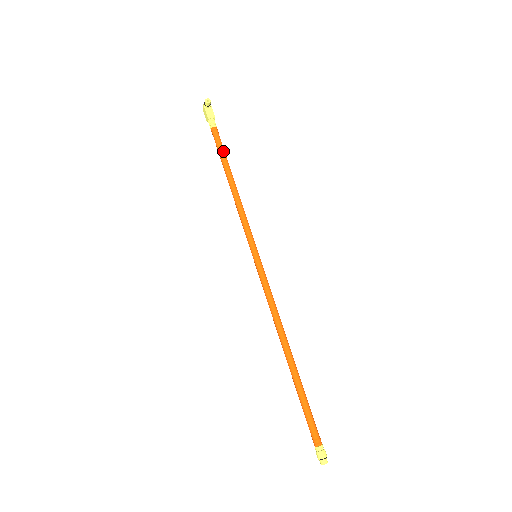
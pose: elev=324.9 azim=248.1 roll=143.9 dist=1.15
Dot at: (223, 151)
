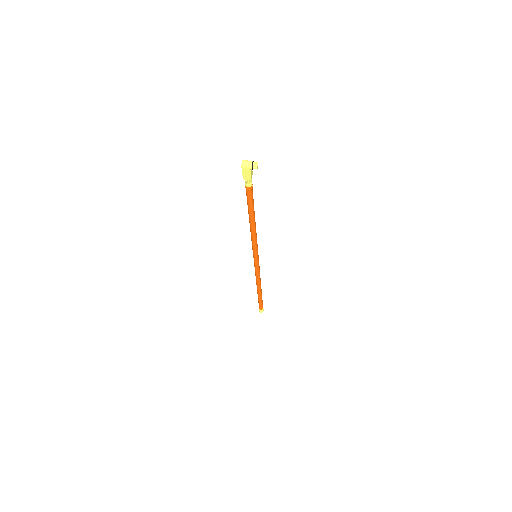
Dot at: occluded
